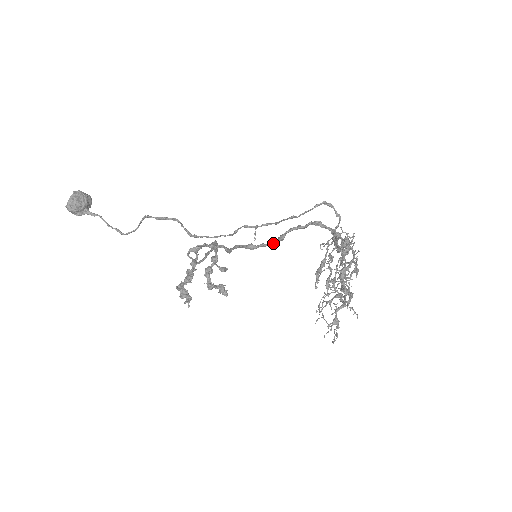
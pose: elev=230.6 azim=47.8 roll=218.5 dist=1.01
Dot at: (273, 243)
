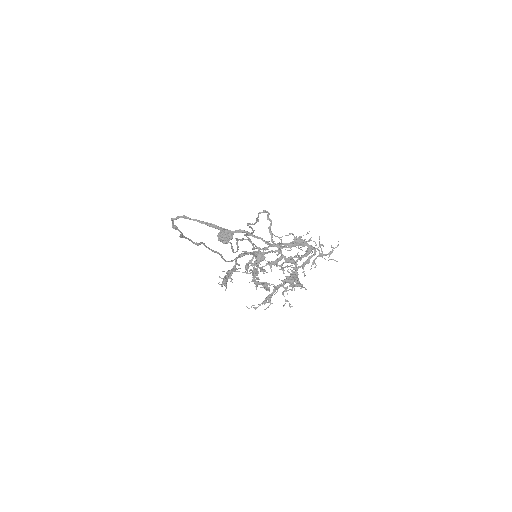
Dot at: (180, 232)
